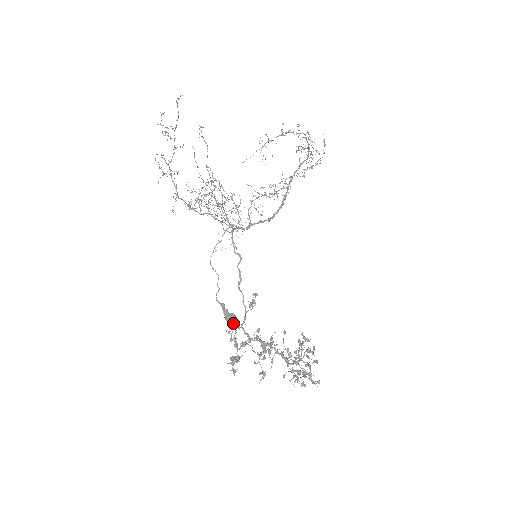
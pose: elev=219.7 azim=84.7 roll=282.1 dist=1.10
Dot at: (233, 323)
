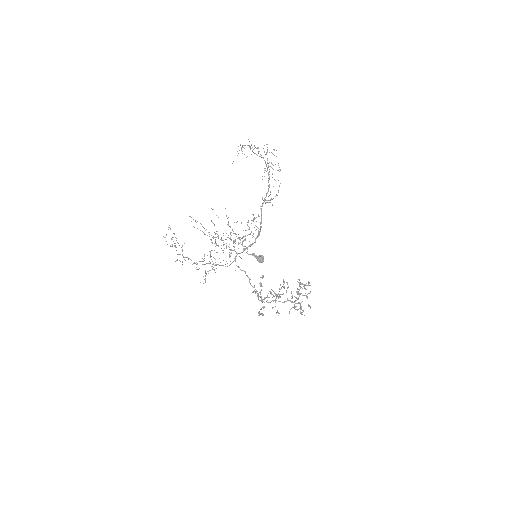
Dot at: occluded
